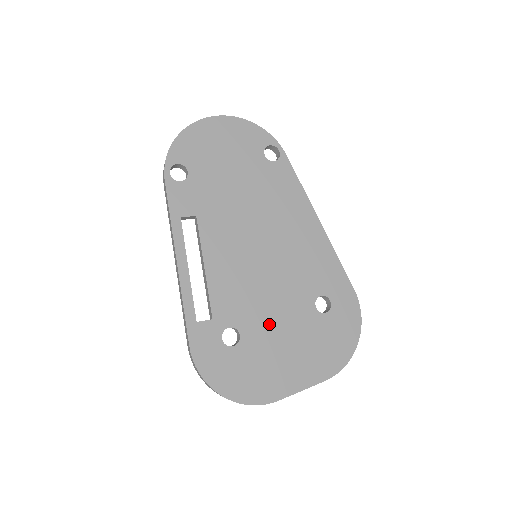
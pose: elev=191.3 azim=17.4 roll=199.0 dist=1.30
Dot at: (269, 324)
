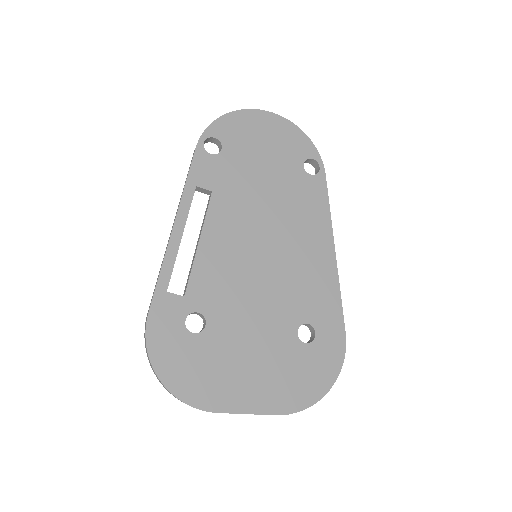
Dot at: (241, 328)
